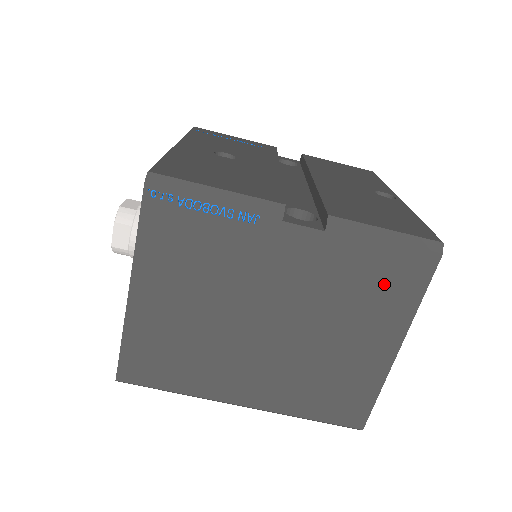
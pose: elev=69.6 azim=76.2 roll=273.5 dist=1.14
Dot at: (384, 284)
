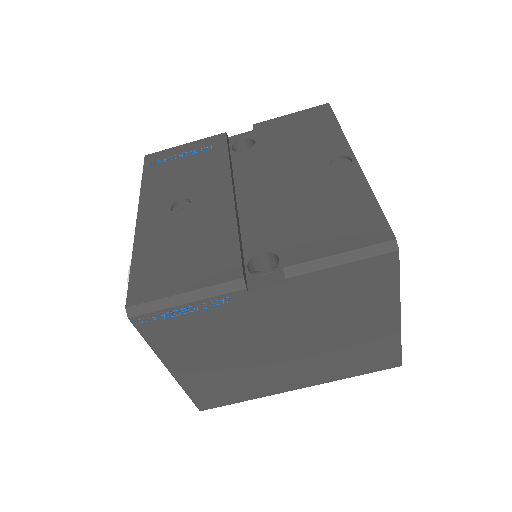
Dot at: (360, 289)
